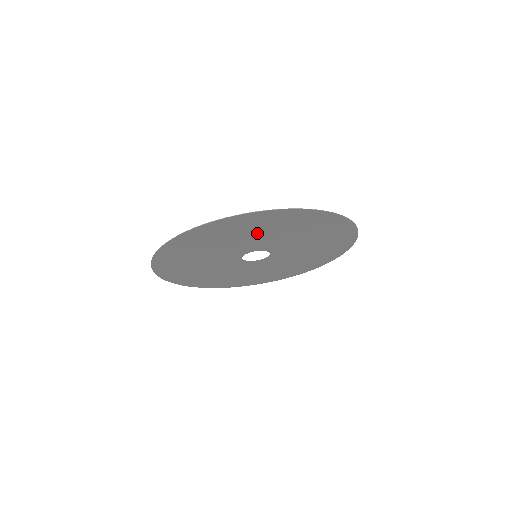
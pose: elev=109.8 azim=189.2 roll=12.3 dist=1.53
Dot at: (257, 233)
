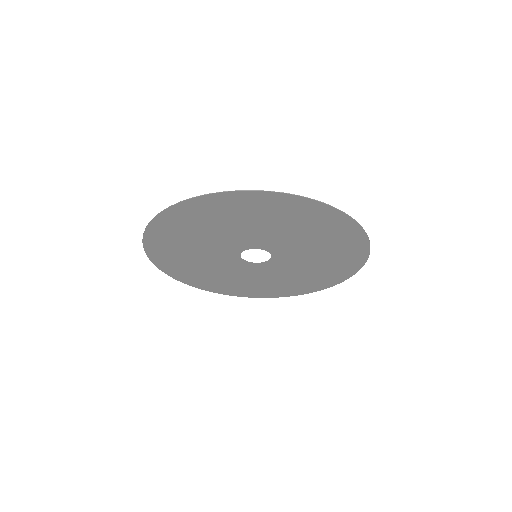
Dot at: (205, 233)
